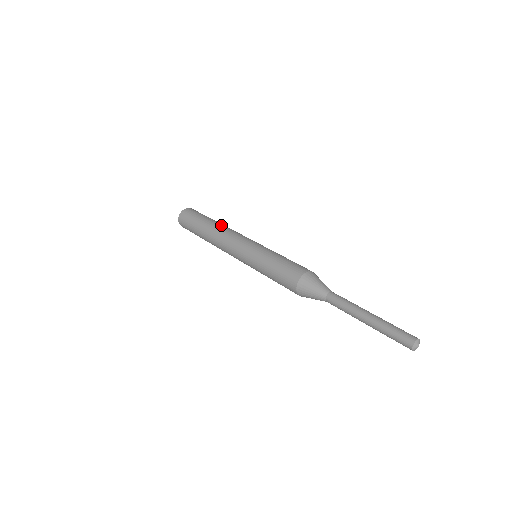
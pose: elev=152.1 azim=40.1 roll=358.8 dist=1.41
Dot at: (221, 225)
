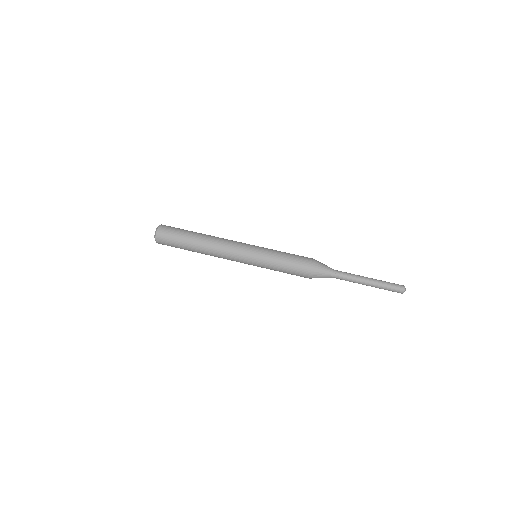
Dot at: occluded
